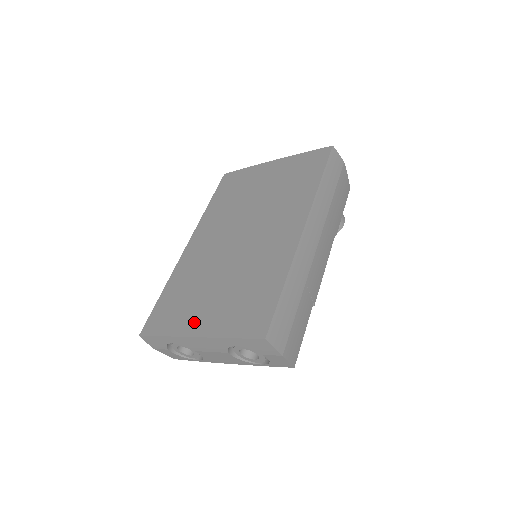
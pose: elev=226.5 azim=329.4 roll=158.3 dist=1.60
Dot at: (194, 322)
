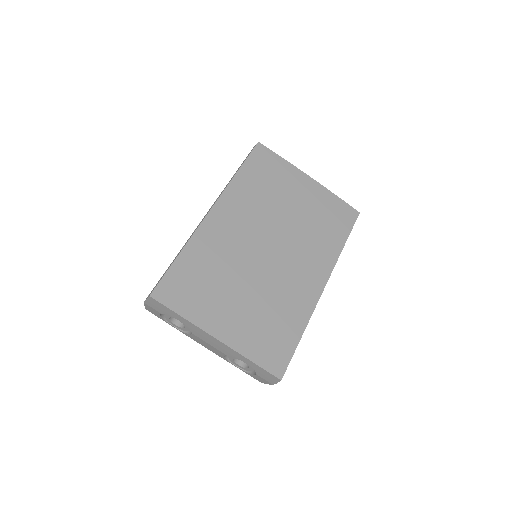
Dot at: (217, 321)
